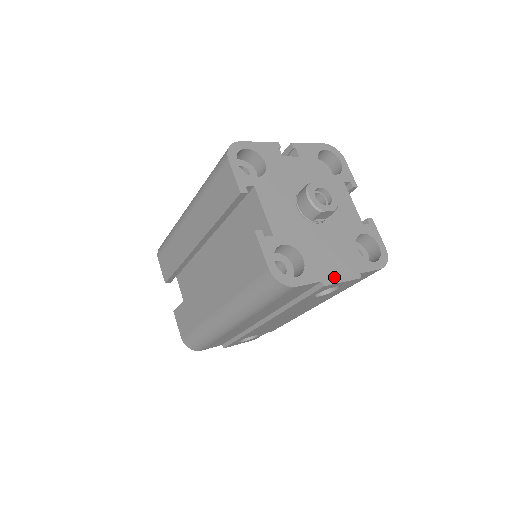
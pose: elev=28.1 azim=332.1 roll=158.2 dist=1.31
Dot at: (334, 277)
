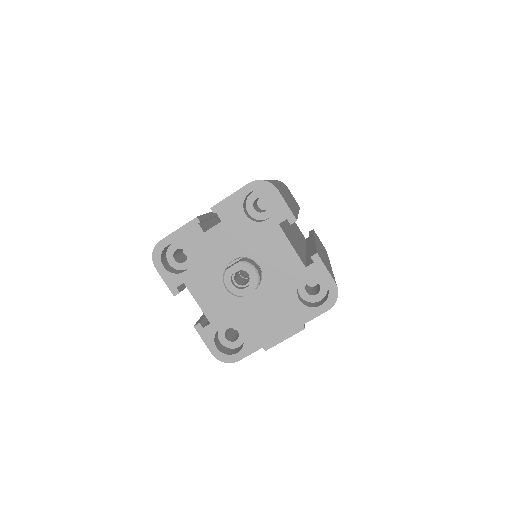
Dot at: (274, 339)
